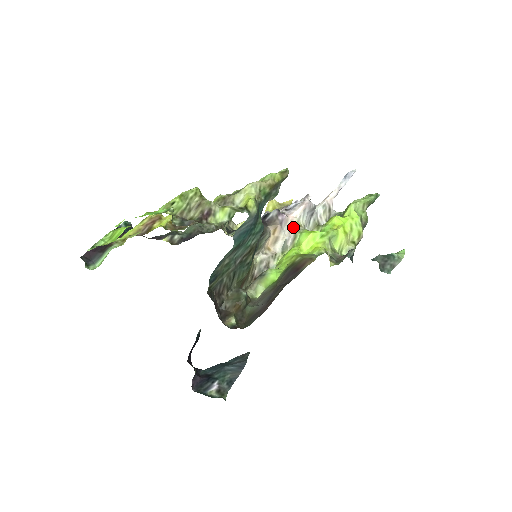
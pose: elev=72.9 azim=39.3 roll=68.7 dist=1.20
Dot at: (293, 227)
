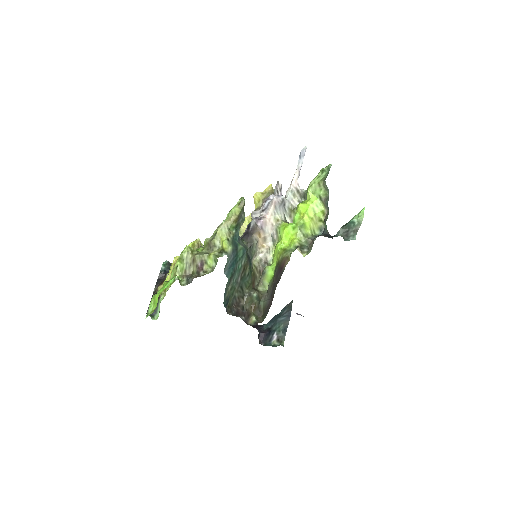
Dot at: (273, 223)
